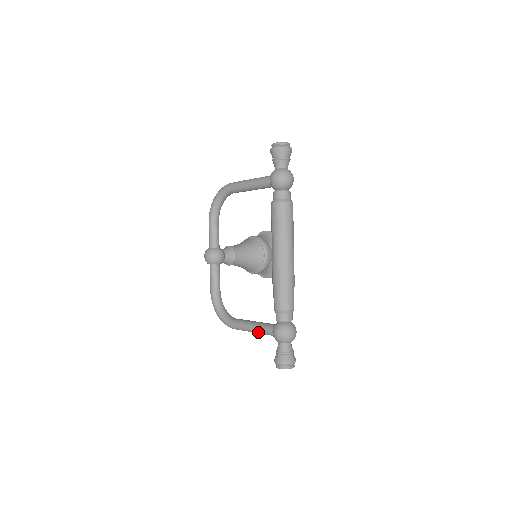
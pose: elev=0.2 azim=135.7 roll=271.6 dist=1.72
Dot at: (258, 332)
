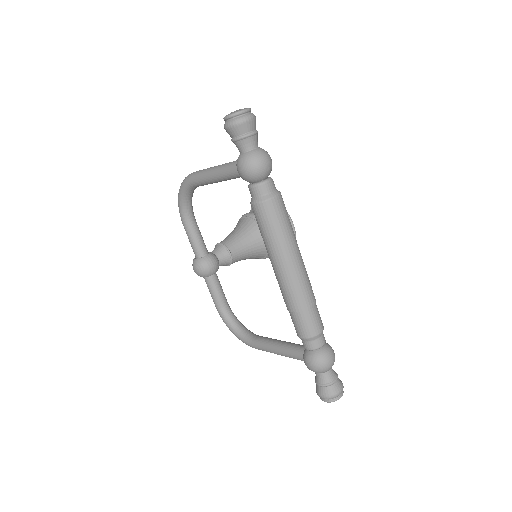
Dot at: occluded
